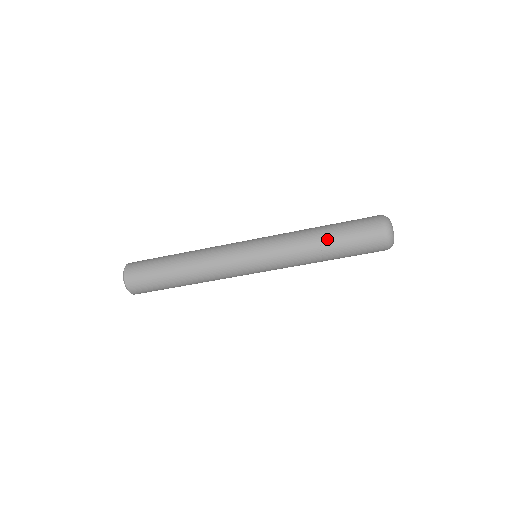
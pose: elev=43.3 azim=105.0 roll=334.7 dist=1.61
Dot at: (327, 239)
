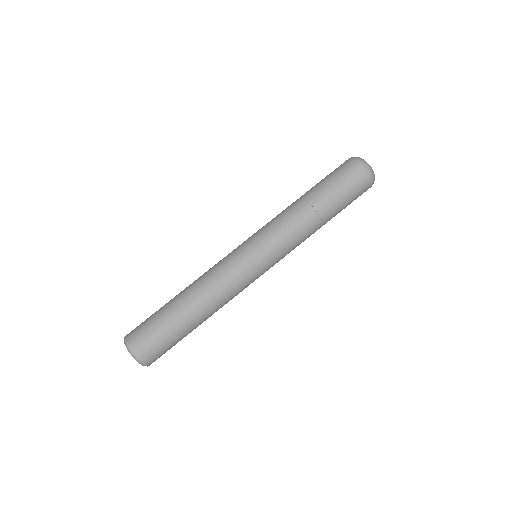
Dot at: (316, 199)
